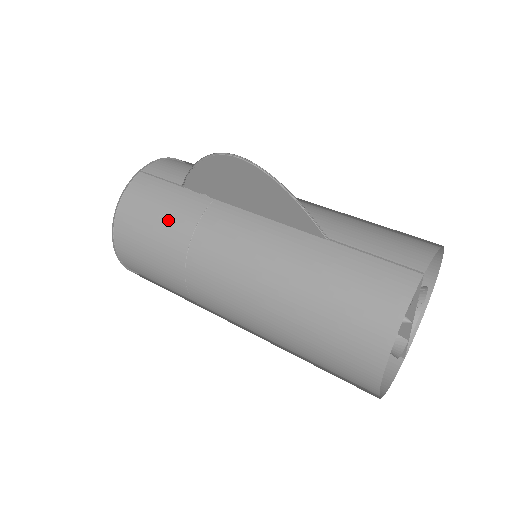
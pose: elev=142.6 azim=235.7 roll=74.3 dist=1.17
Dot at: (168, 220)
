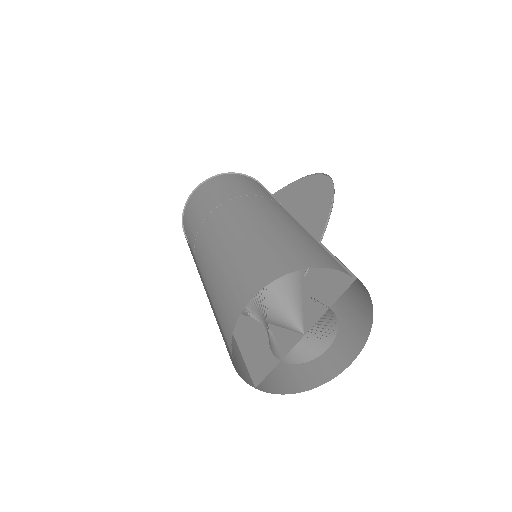
Dot at: (250, 188)
